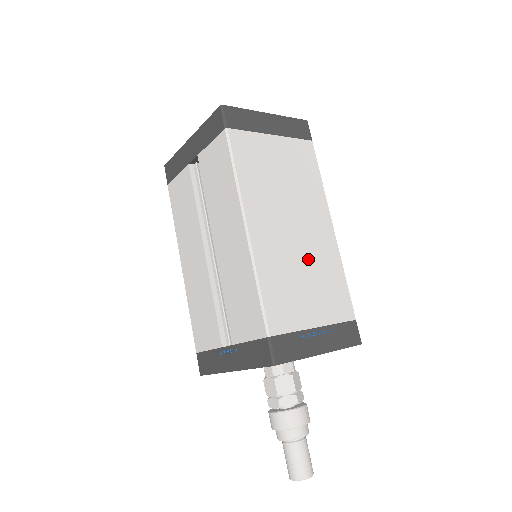
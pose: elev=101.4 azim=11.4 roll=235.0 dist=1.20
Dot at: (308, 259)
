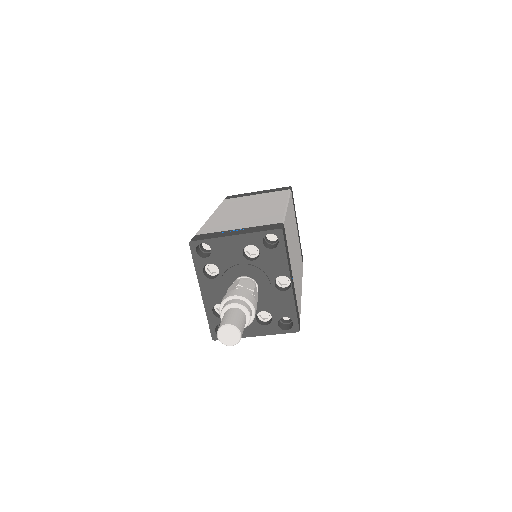
Dot at: (252, 214)
